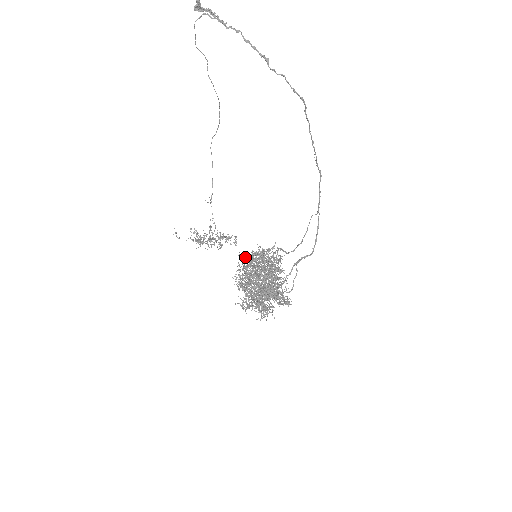
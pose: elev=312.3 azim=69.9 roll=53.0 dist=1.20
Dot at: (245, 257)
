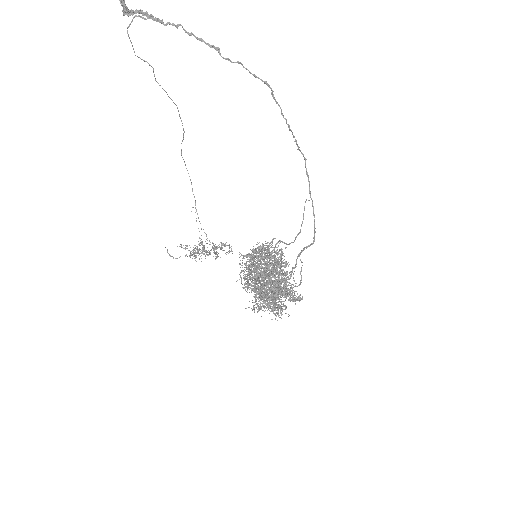
Dot at: (246, 255)
